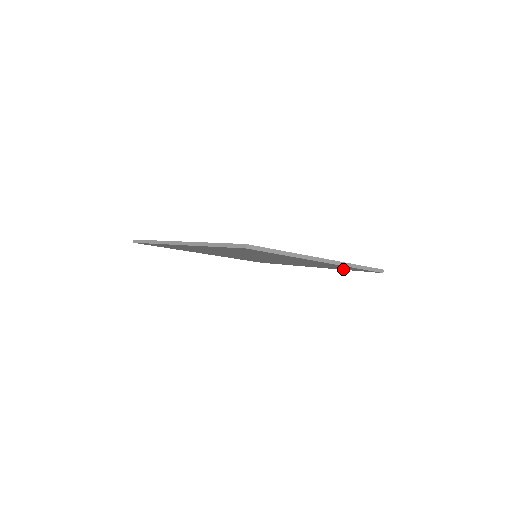
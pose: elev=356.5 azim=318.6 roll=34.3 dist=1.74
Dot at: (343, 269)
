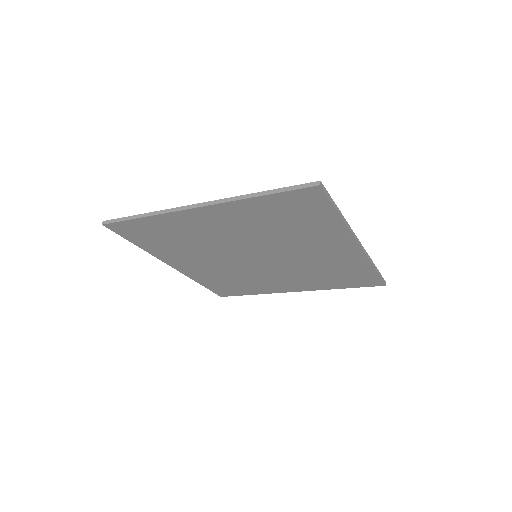
Dot at: (337, 286)
